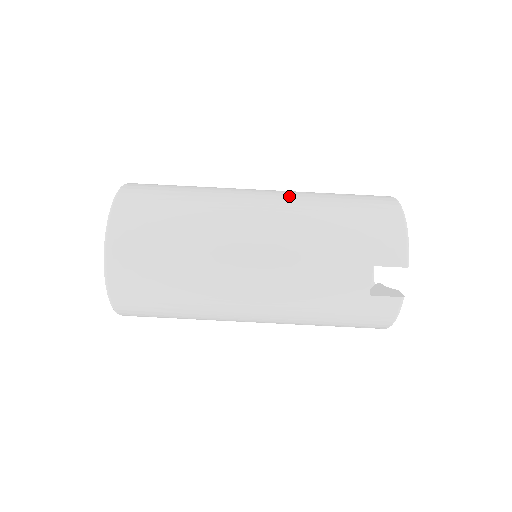
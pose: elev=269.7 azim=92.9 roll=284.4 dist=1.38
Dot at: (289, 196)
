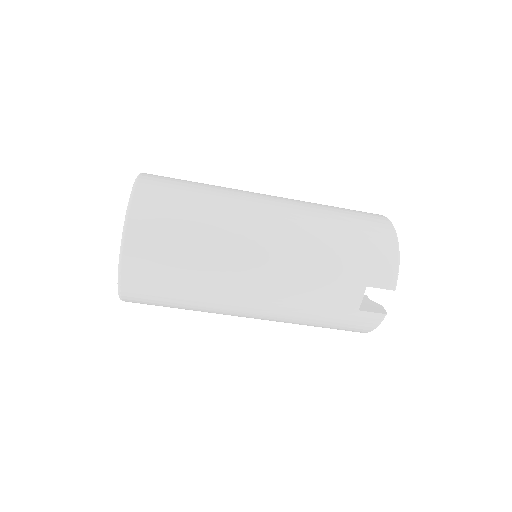
Dot at: (298, 209)
